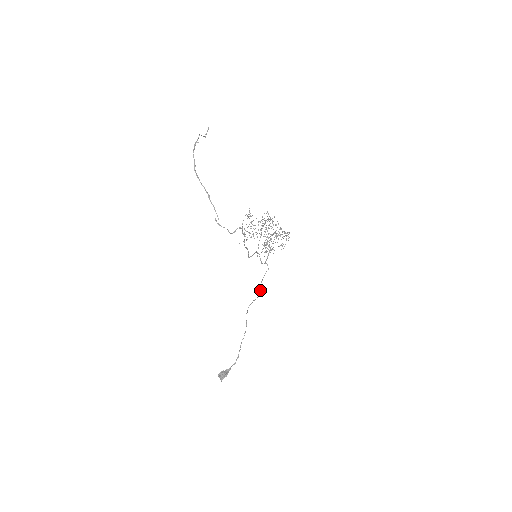
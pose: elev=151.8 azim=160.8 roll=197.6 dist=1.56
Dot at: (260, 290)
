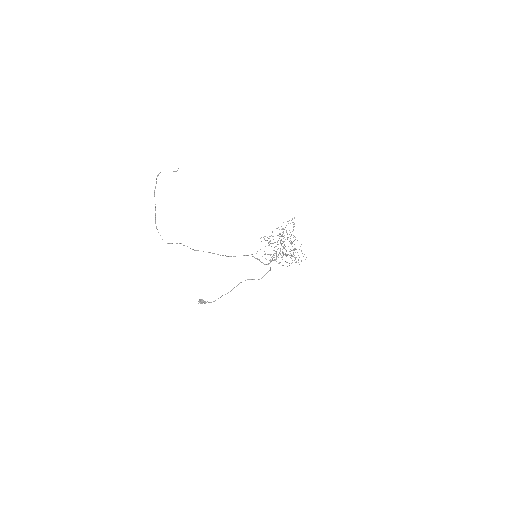
Dot at: occluded
